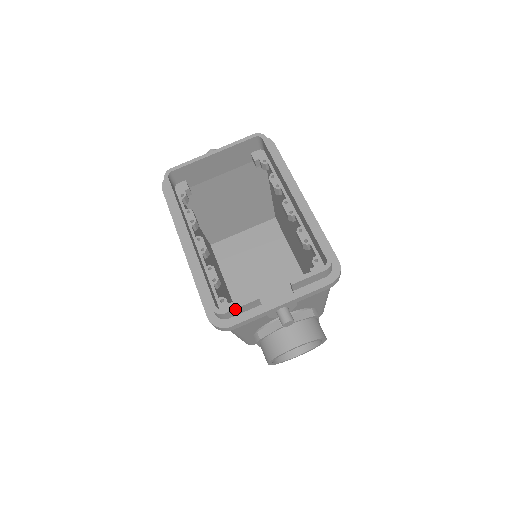
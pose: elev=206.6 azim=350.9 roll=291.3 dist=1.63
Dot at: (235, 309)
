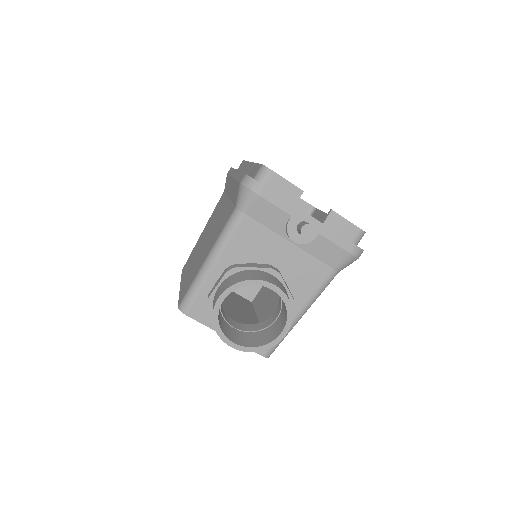
Dot at: (282, 178)
